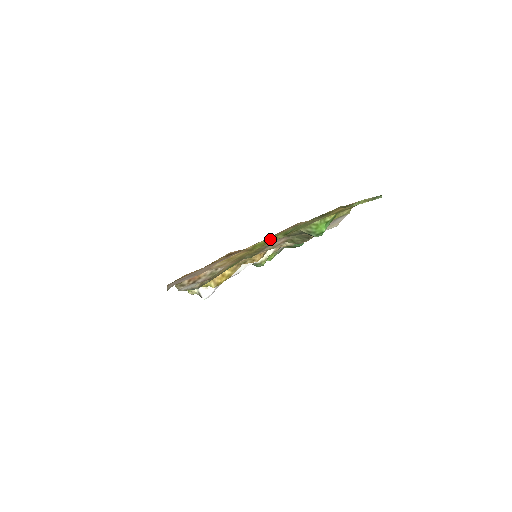
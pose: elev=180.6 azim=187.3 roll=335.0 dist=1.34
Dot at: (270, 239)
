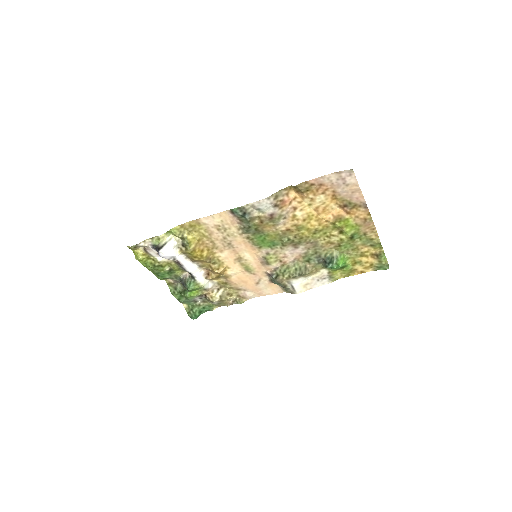
Dot at: (351, 227)
